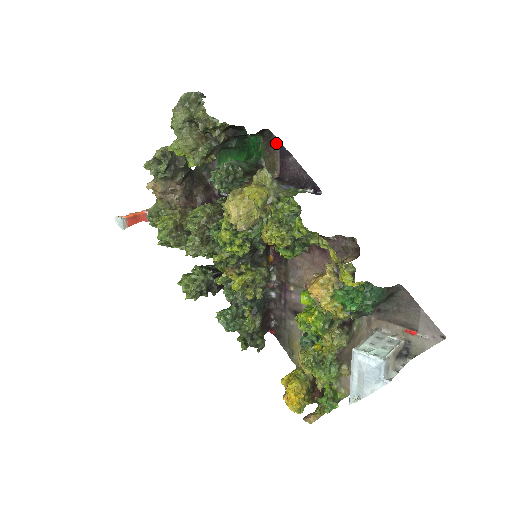
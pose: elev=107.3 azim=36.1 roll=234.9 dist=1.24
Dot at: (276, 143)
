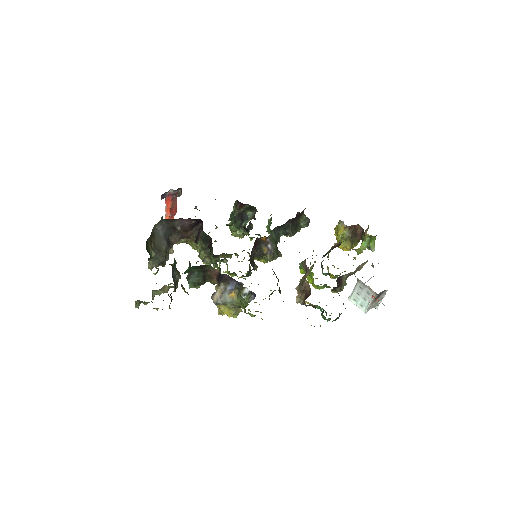
Dot at: occluded
